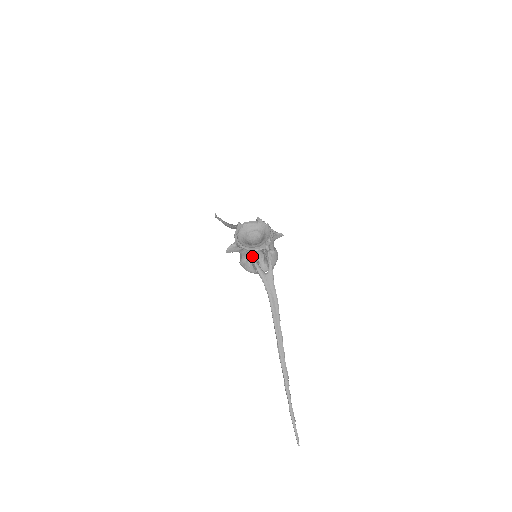
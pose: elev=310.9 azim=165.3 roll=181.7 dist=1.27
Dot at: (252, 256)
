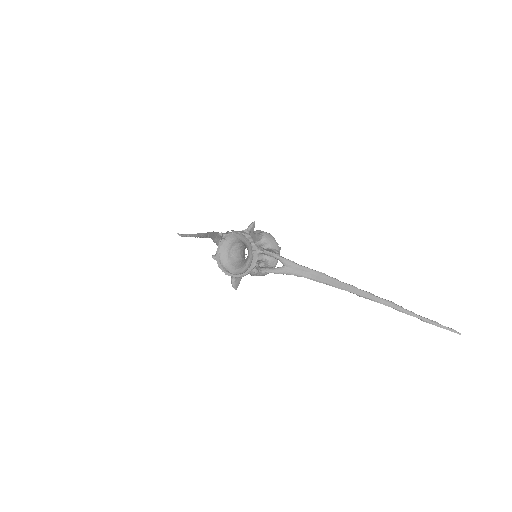
Dot at: (257, 272)
